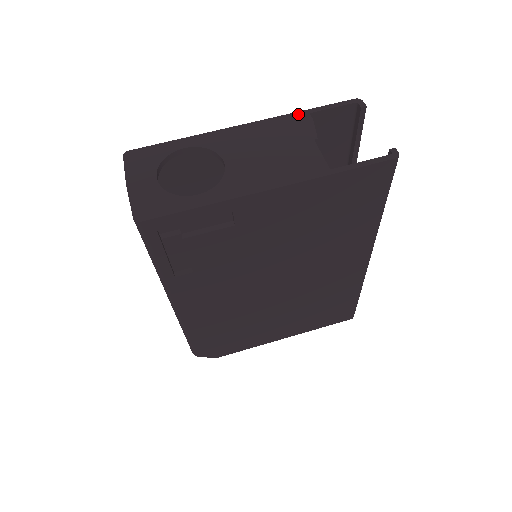
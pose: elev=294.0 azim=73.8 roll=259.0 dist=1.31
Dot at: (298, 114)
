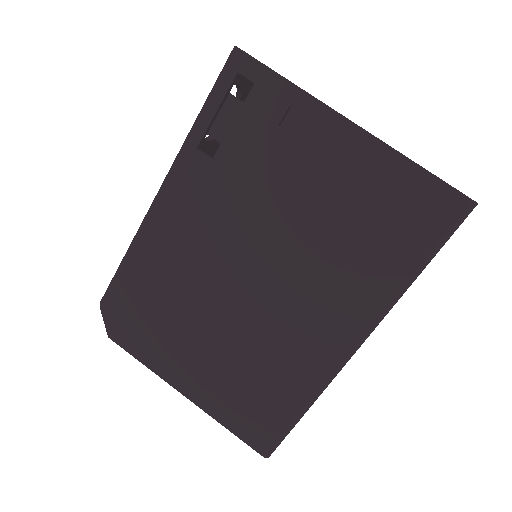
Dot at: occluded
